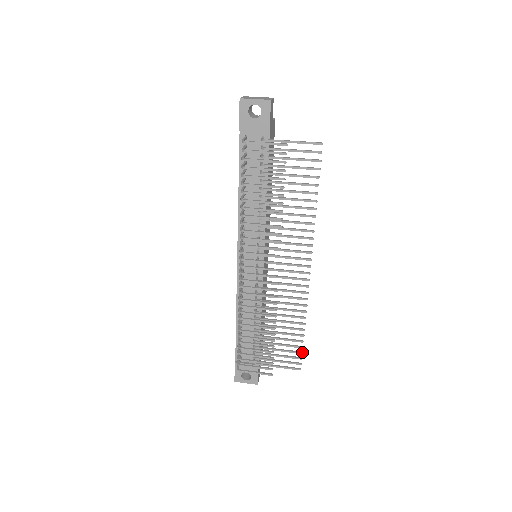
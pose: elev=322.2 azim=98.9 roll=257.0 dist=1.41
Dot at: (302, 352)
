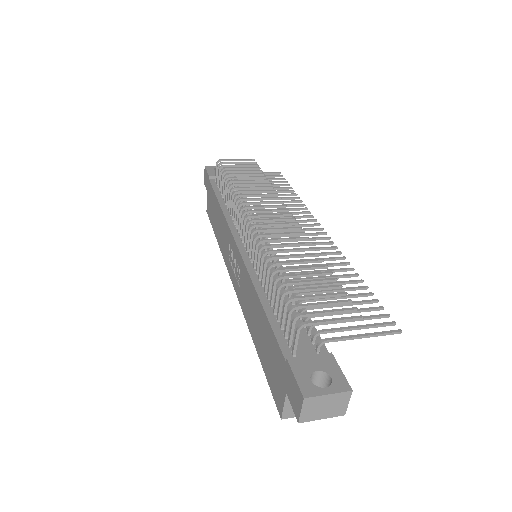
Dot at: (382, 307)
